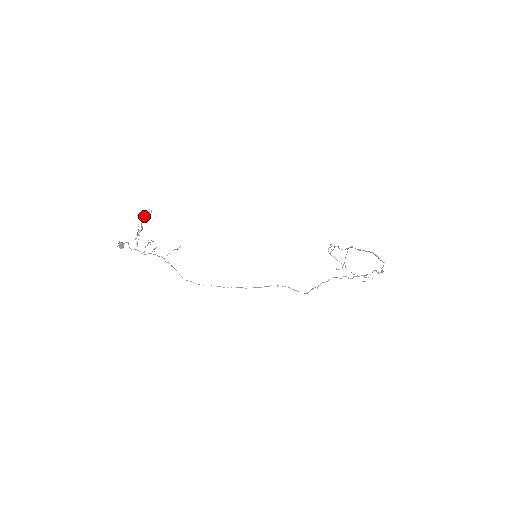
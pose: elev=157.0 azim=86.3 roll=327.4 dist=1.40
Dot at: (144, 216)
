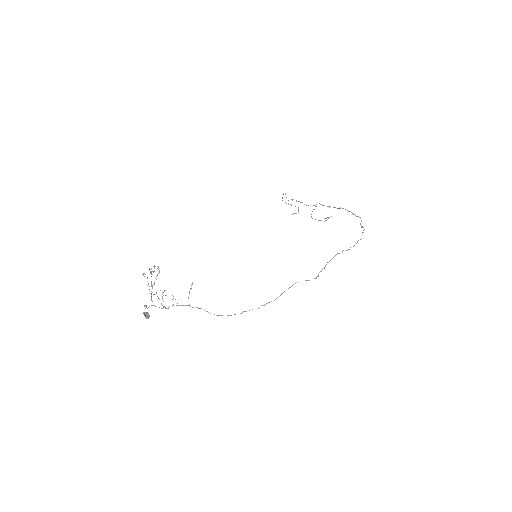
Dot at: (150, 273)
